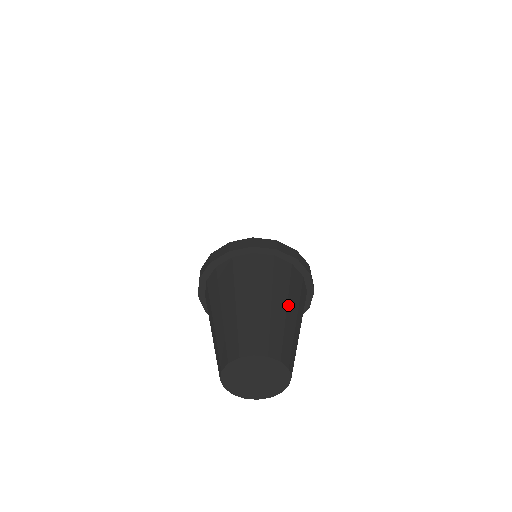
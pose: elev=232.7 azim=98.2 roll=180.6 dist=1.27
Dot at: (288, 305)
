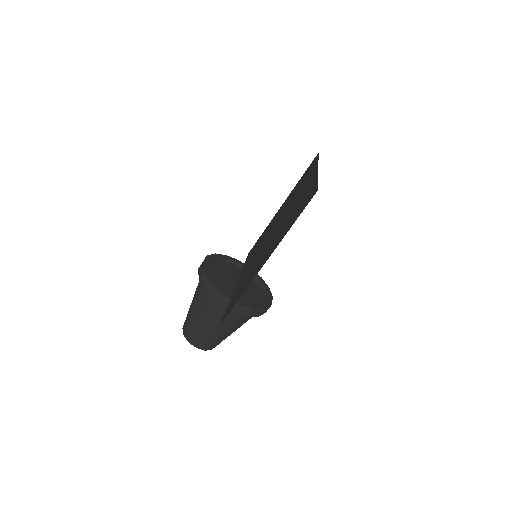
Dot at: occluded
